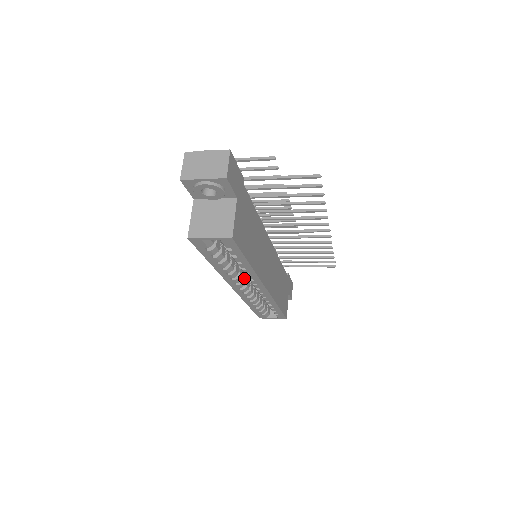
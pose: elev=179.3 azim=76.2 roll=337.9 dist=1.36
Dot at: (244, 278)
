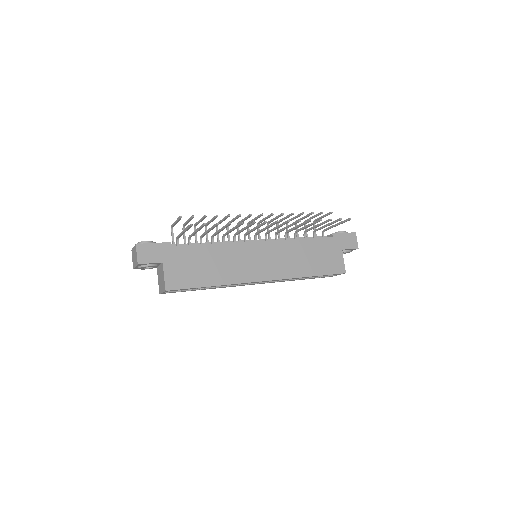
Dot at: occluded
